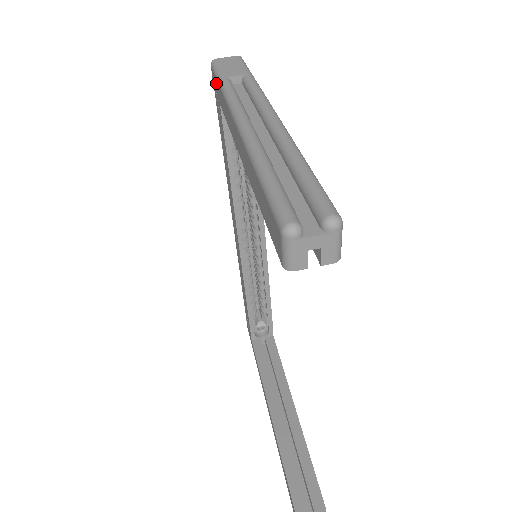
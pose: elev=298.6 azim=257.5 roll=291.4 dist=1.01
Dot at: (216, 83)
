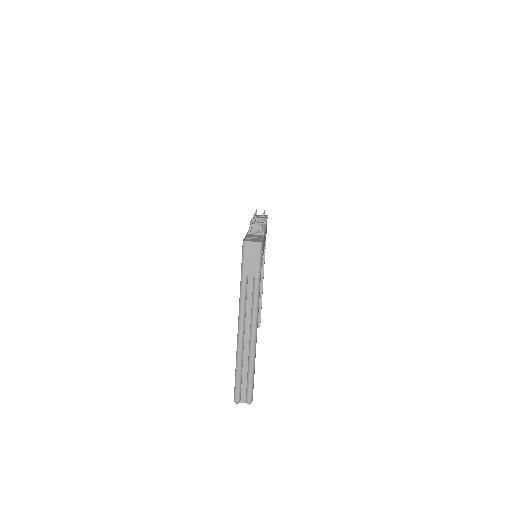
Dot at: (242, 262)
